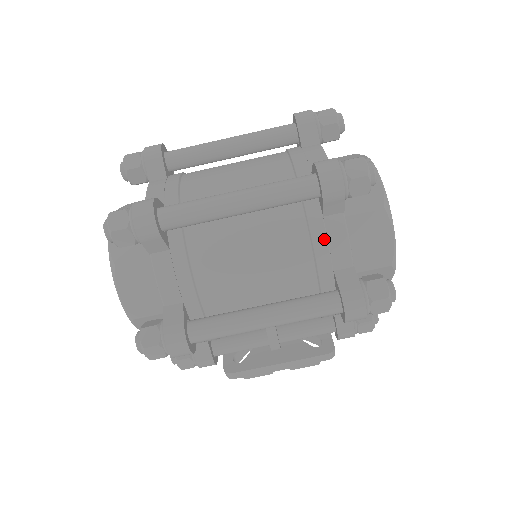
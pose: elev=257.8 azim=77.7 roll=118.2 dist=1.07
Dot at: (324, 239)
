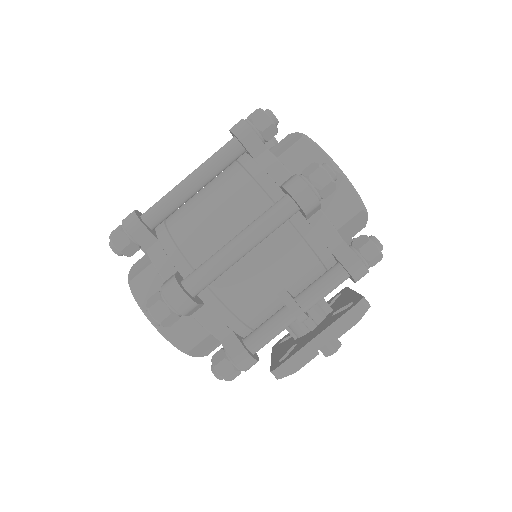
Dot at: (260, 170)
